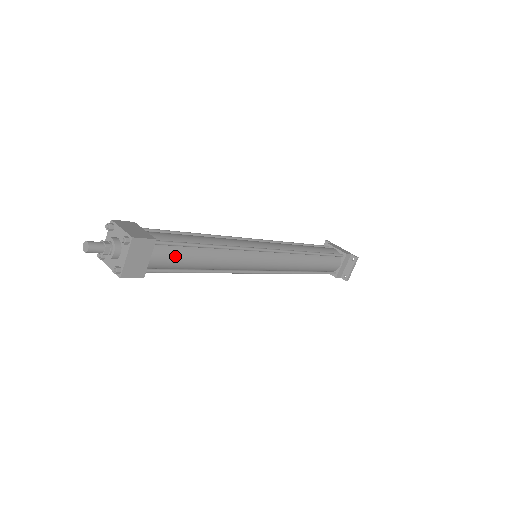
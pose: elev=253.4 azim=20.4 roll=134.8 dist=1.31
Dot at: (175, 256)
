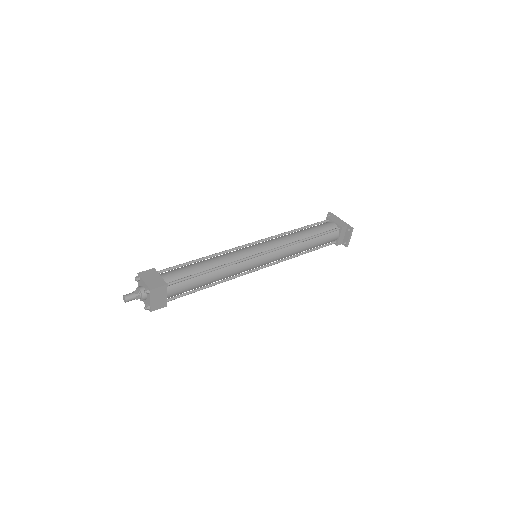
Dot at: (185, 286)
